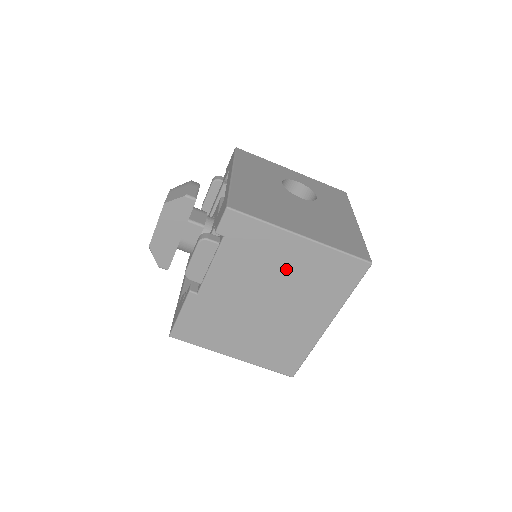
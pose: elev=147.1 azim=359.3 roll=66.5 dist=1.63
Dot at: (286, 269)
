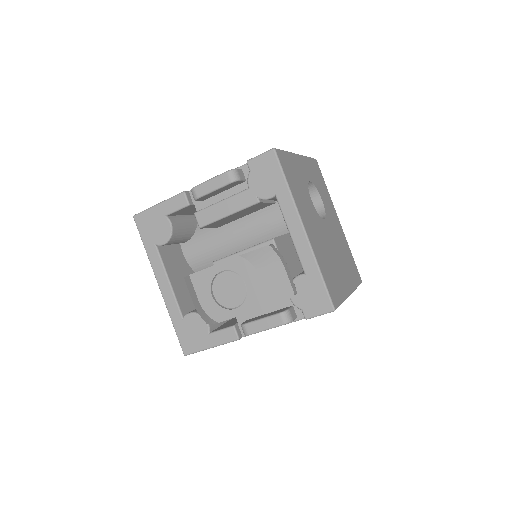
Dot at: occluded
